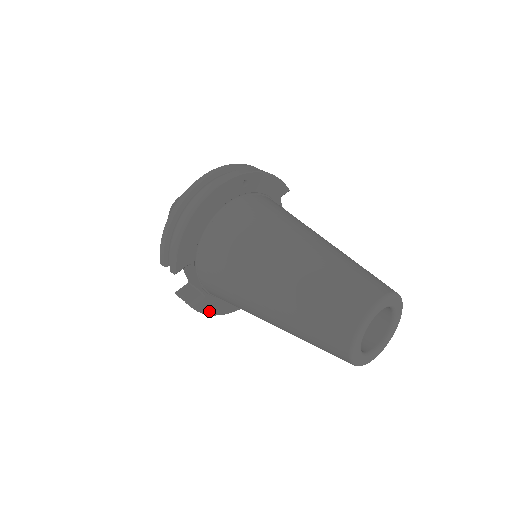
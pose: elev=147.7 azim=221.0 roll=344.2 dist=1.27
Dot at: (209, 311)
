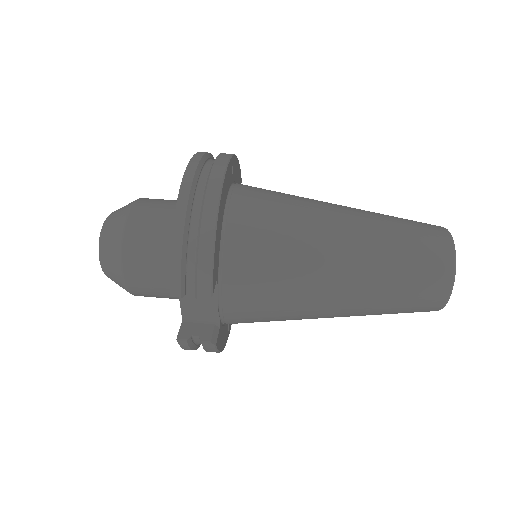
Dot at: (220, 347)
